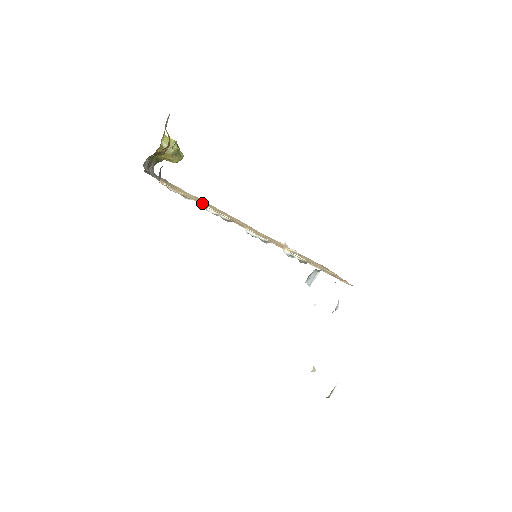
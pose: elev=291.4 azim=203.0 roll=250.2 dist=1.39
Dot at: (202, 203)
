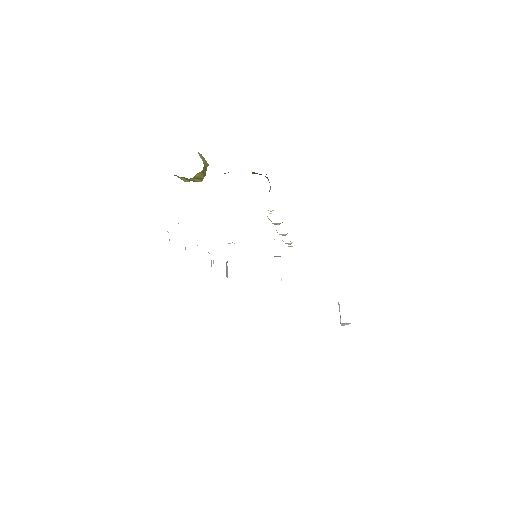
Dot at: occluded
